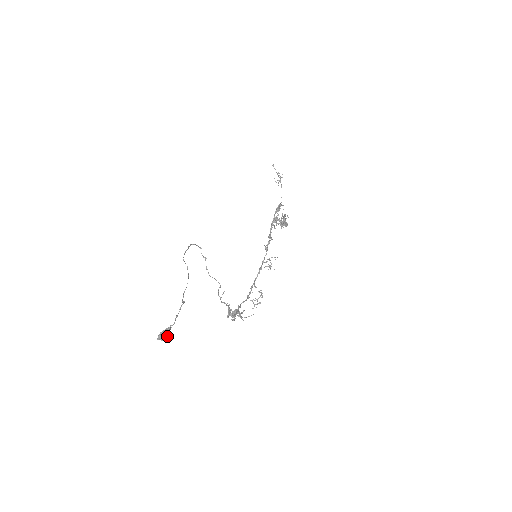
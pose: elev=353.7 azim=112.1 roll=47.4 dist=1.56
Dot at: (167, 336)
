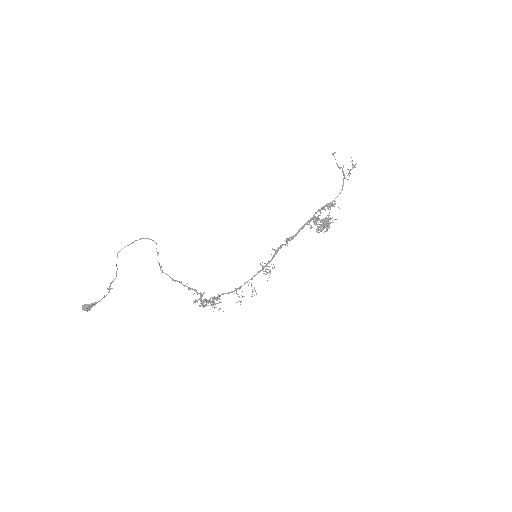
Dot at: (87, 310)
